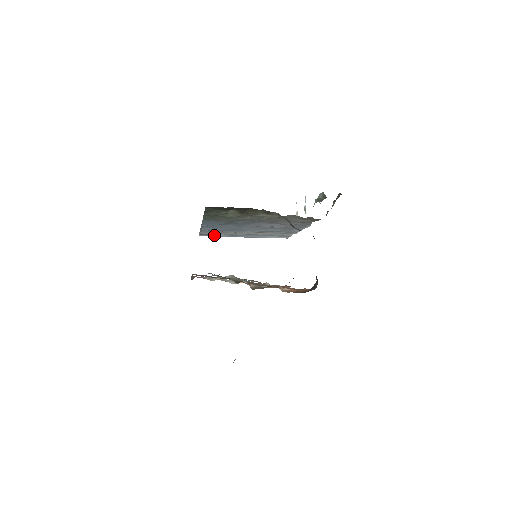
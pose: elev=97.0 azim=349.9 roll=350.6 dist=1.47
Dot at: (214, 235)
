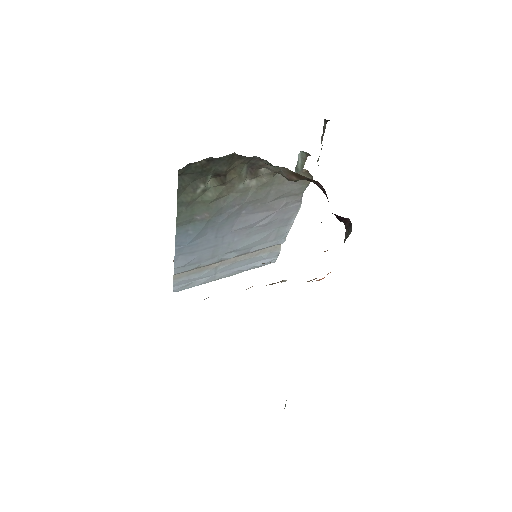
Dot at: (191, 283)
